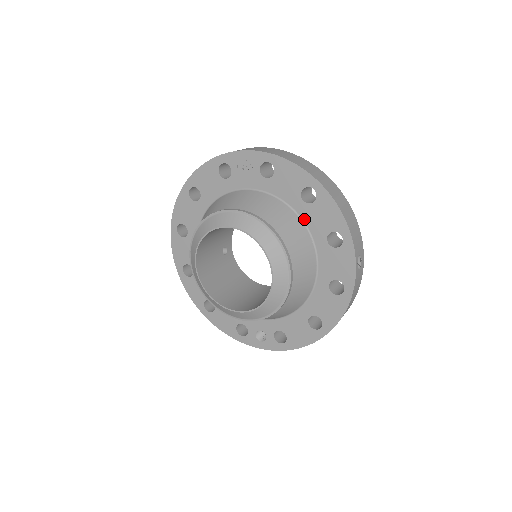
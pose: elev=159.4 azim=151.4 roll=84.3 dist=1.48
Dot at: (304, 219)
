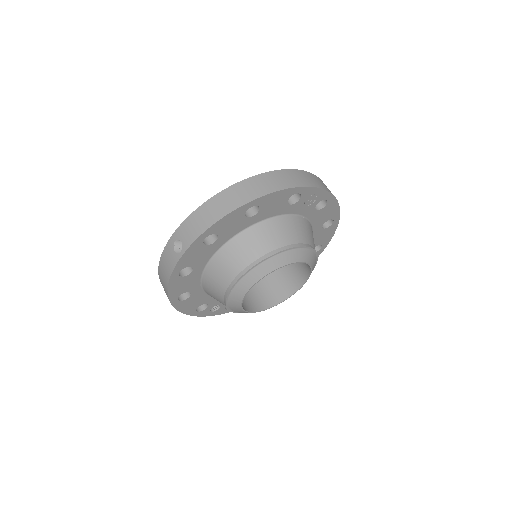
Dot at: (313, 237)
